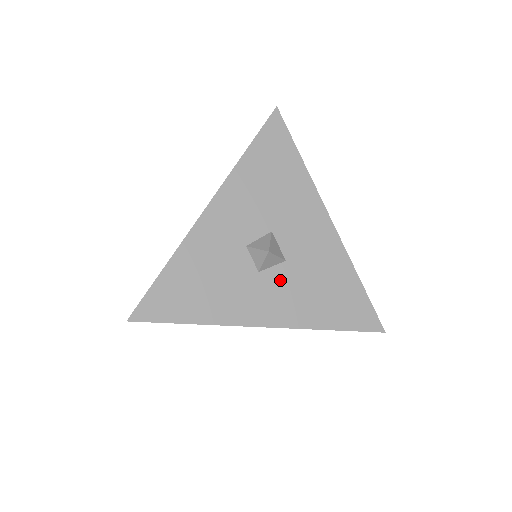
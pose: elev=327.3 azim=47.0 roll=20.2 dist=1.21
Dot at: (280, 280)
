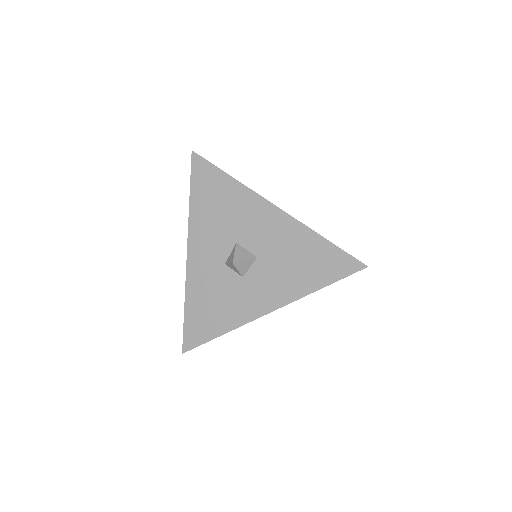
Dot at: (261, 274)
